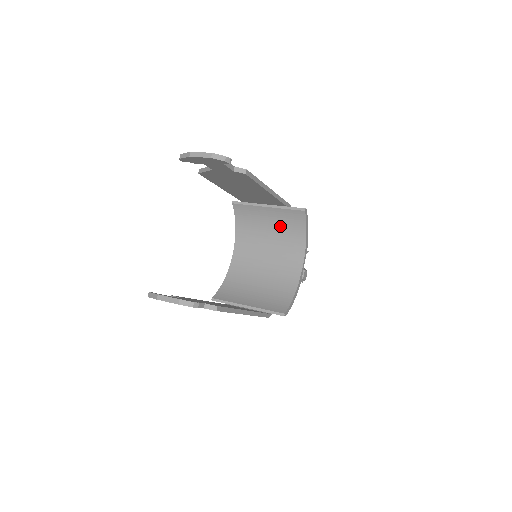
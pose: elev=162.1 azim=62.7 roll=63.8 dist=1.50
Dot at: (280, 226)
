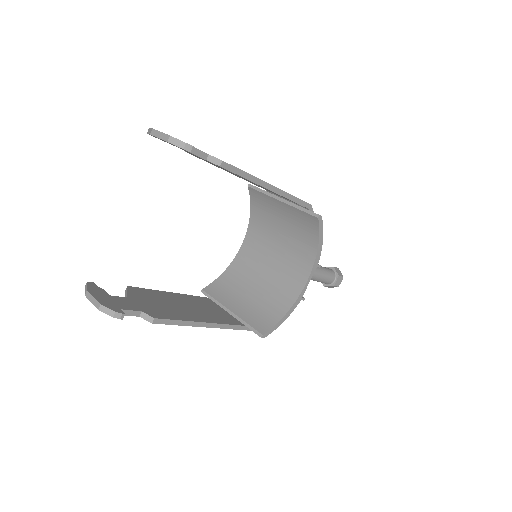
Dot at: (293, 227)
